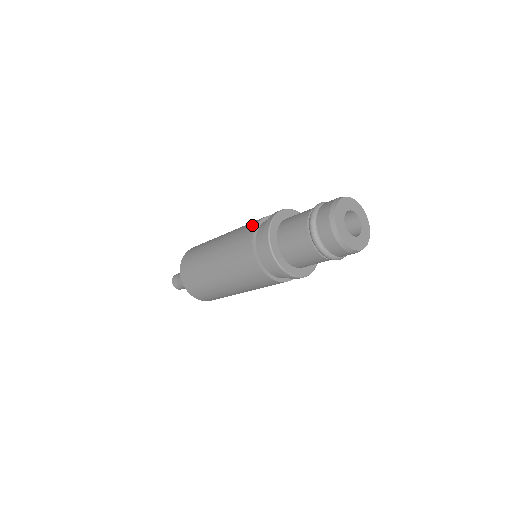
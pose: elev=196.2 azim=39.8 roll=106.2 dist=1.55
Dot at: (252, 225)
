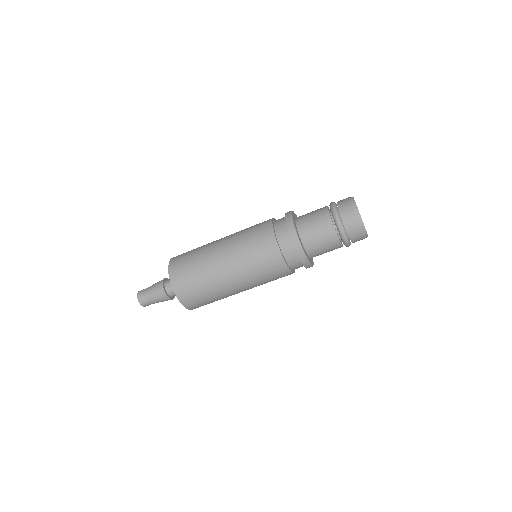
Dot at: (267, 232)
